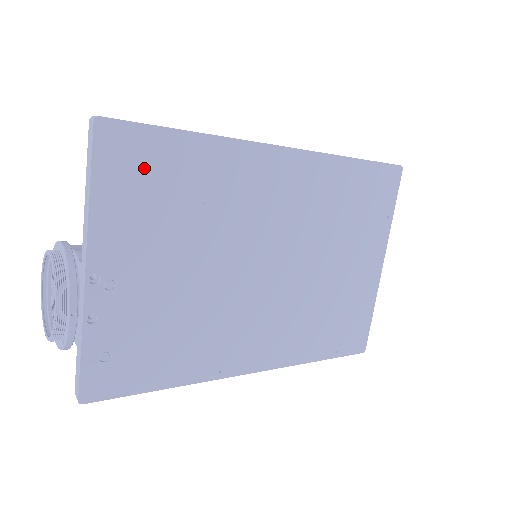
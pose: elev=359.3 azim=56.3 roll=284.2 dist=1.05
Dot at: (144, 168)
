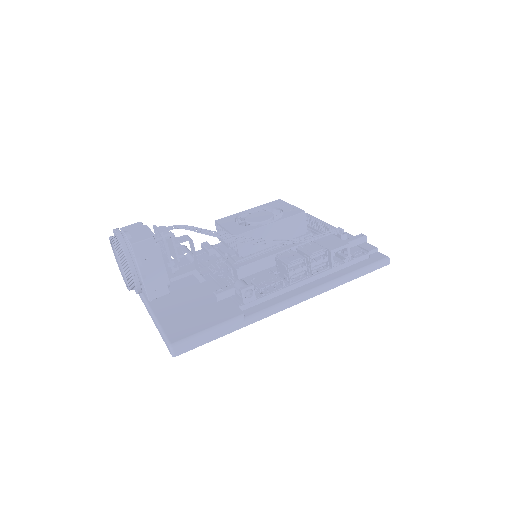
Dot at: occluded
